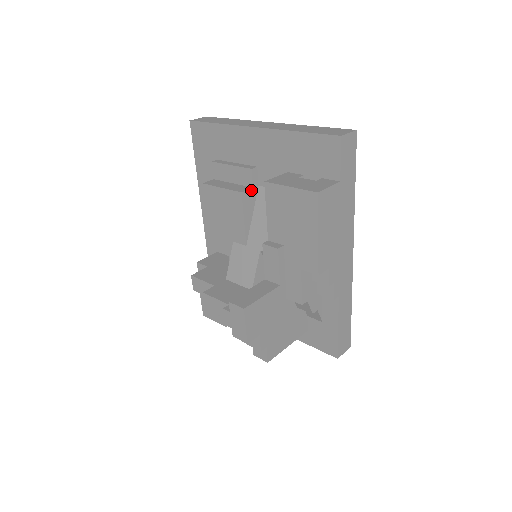
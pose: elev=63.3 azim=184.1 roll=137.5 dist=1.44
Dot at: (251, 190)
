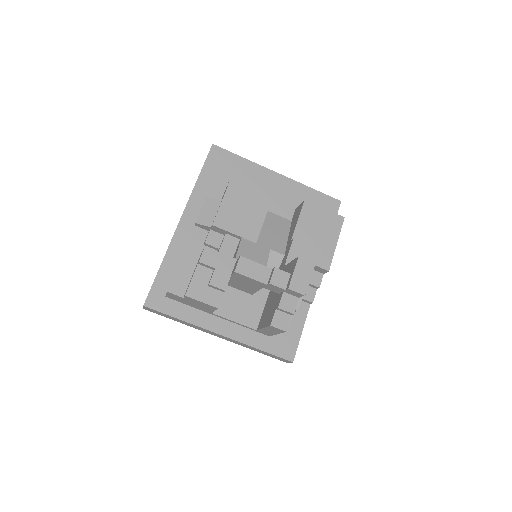
Dot at: occluded
